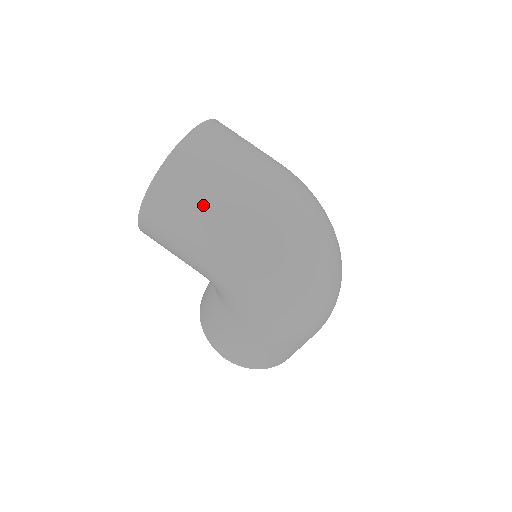
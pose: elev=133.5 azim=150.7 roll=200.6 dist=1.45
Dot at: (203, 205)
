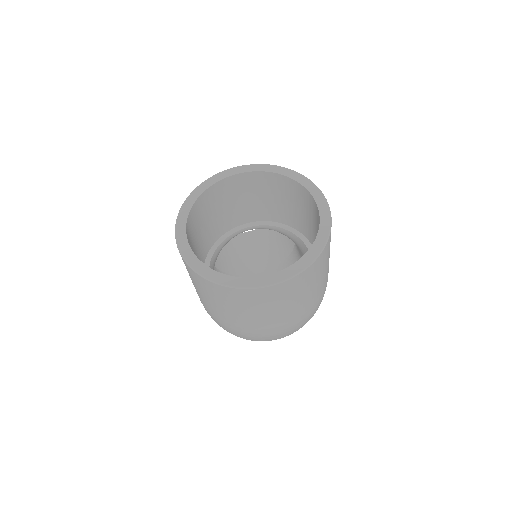
Dot at: (215, 307)
